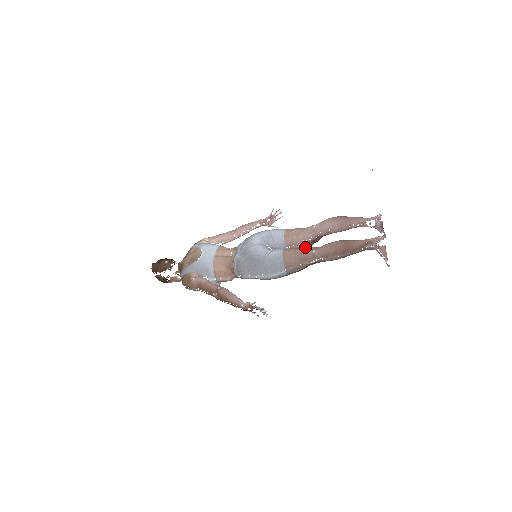
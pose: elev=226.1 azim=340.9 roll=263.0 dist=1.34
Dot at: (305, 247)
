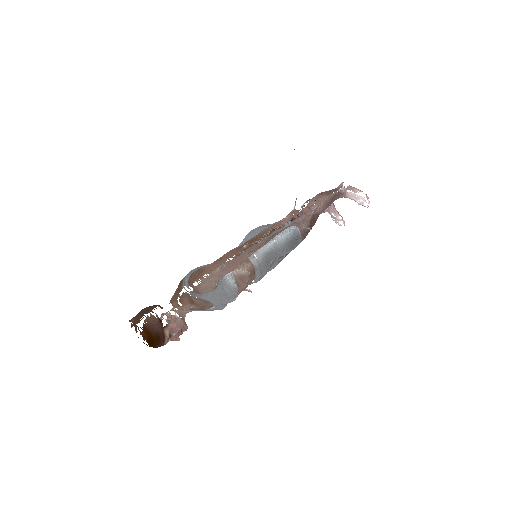
Dot at: occluded
